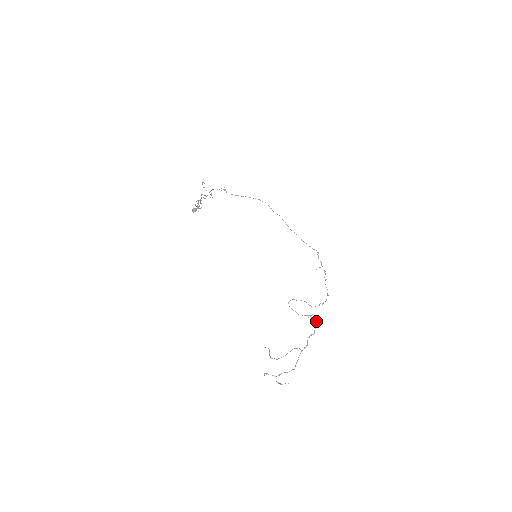
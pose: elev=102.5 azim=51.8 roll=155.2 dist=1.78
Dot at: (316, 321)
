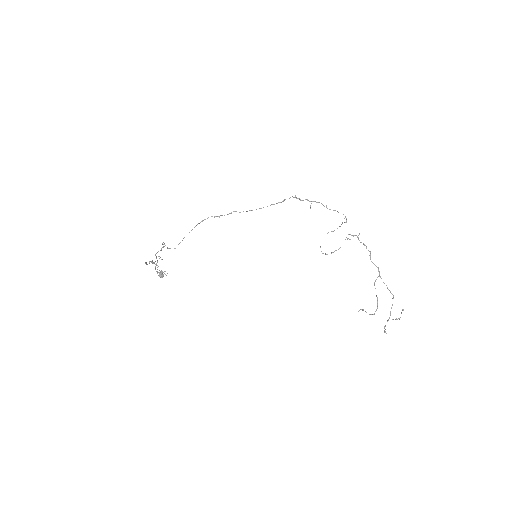
Dot at: occluded
